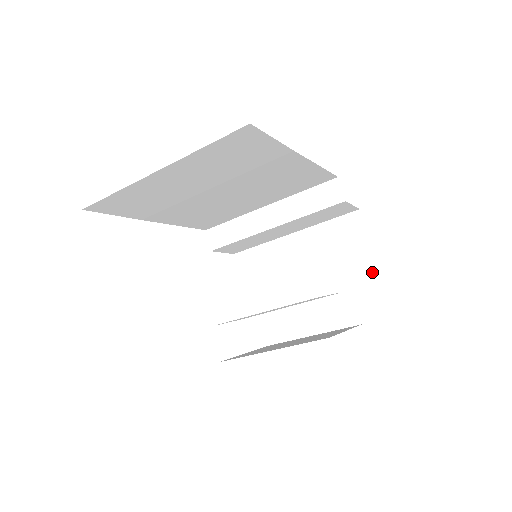
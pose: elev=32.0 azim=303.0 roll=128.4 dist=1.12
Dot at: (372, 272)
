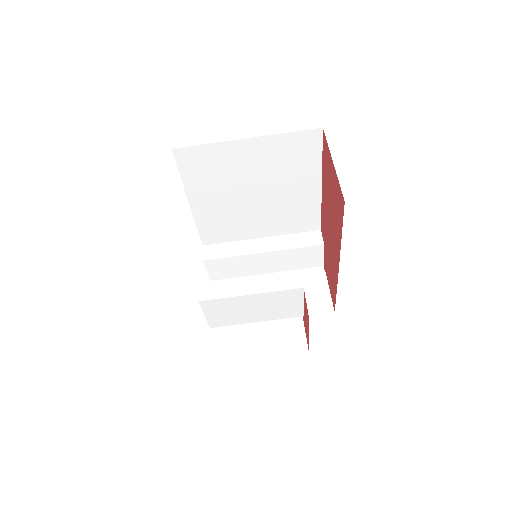
Dot at: (330, 305)
